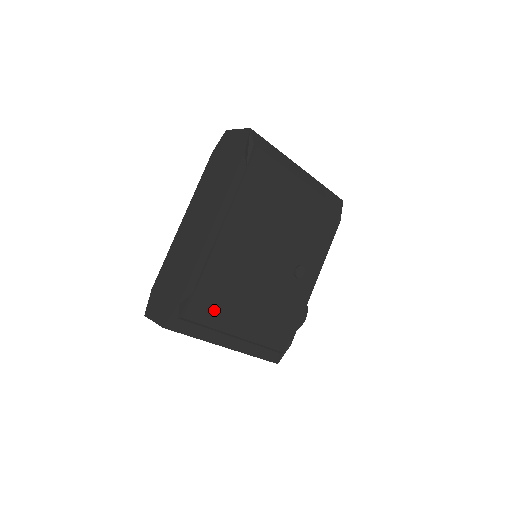
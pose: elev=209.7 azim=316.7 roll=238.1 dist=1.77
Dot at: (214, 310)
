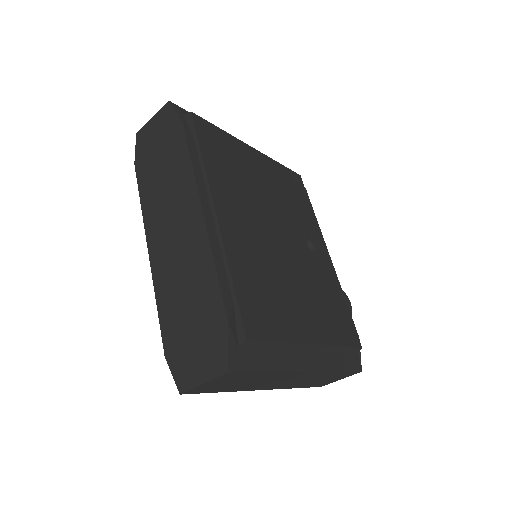
Dot at: (270, 316)
